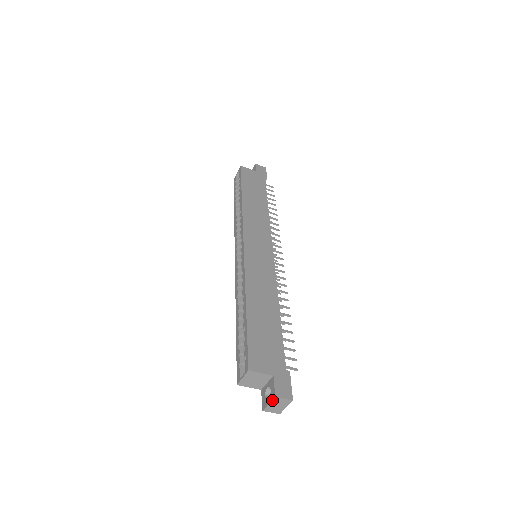
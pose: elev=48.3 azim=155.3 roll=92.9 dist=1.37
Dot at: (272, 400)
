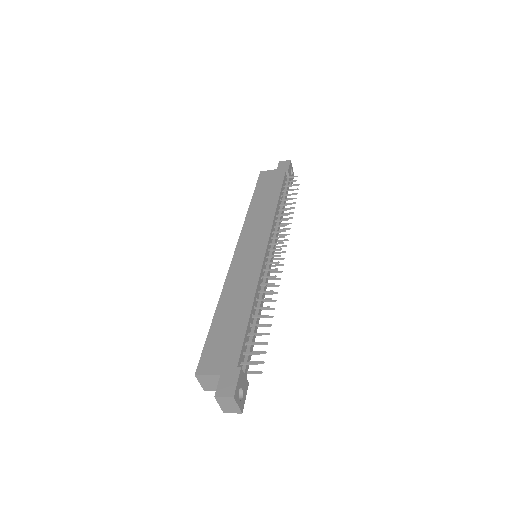
Dot at: (216, 400)
